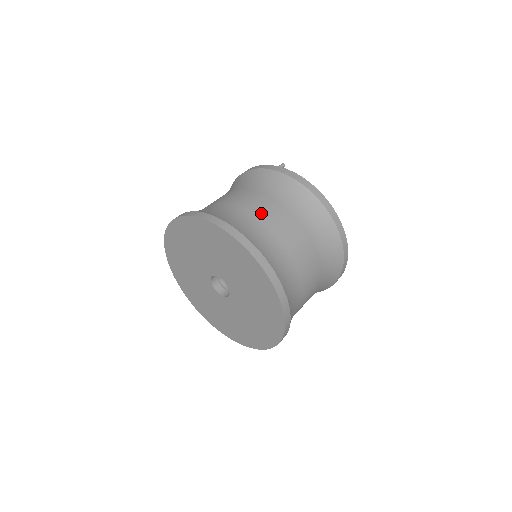
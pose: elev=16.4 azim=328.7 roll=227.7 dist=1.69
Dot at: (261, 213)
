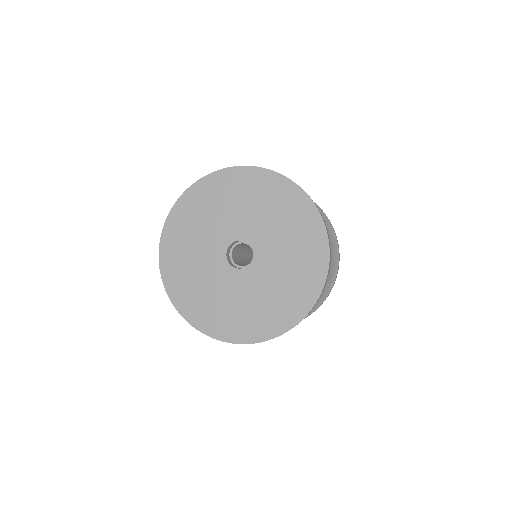
Dot at: occluded
